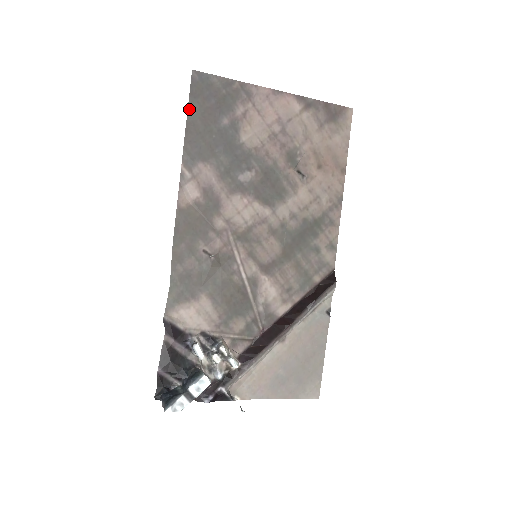
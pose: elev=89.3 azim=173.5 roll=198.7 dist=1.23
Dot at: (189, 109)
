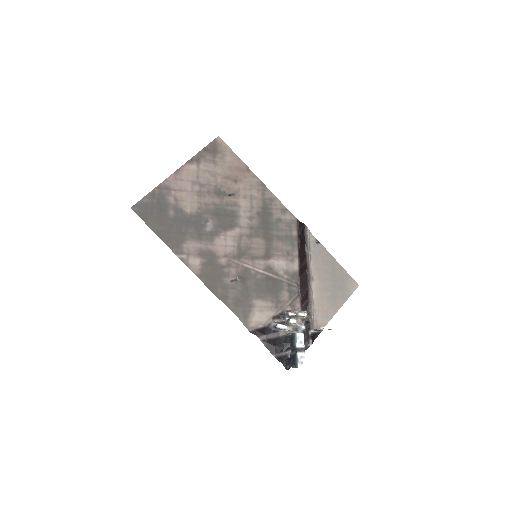
Dot at: (150, 227)
